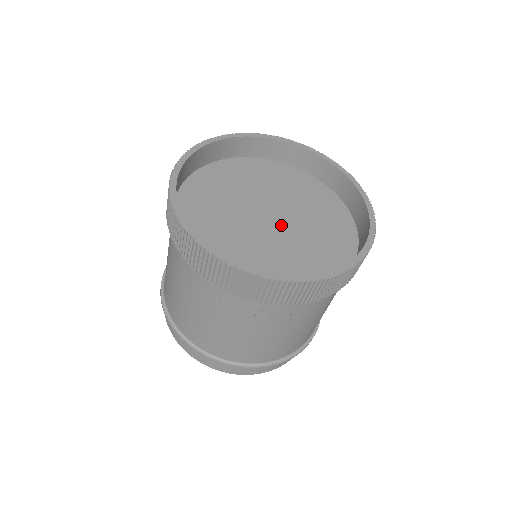
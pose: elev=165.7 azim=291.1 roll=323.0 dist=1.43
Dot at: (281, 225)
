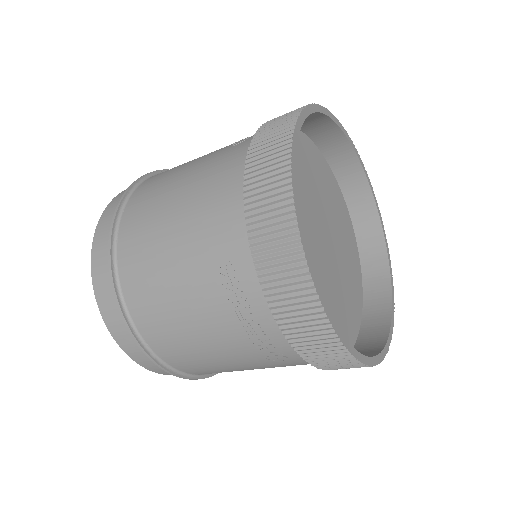
Dot at: (325, 258)
